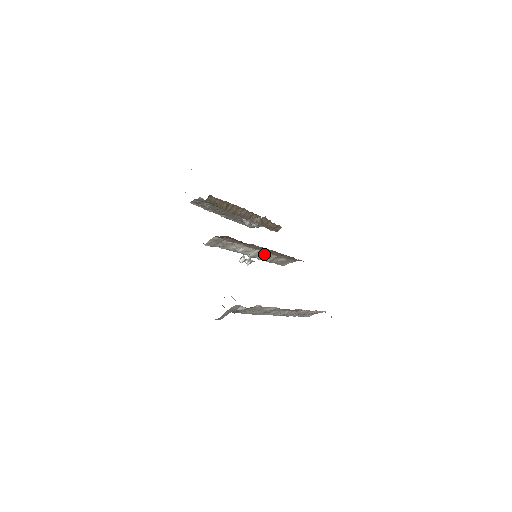
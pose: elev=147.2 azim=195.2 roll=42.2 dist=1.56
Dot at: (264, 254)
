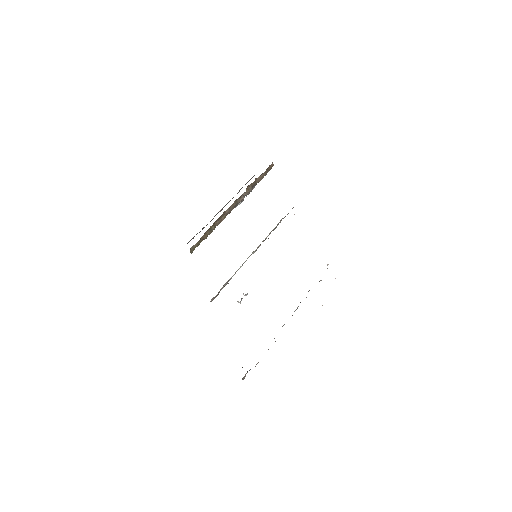
Dot at: (263, 240)
